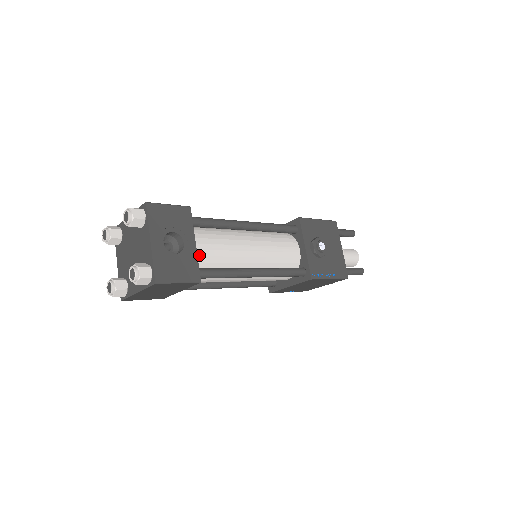
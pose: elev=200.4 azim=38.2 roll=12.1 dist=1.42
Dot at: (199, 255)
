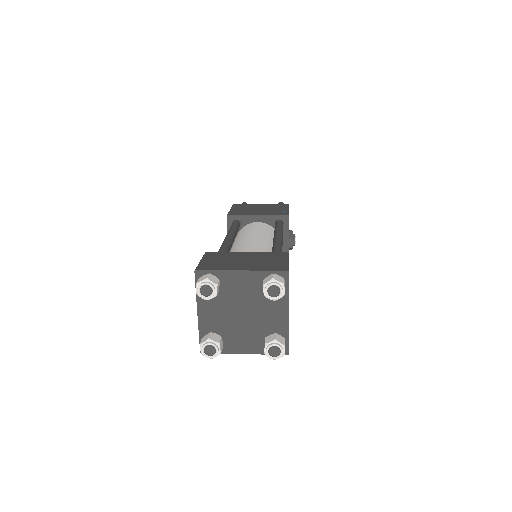
Dot at: occluded
